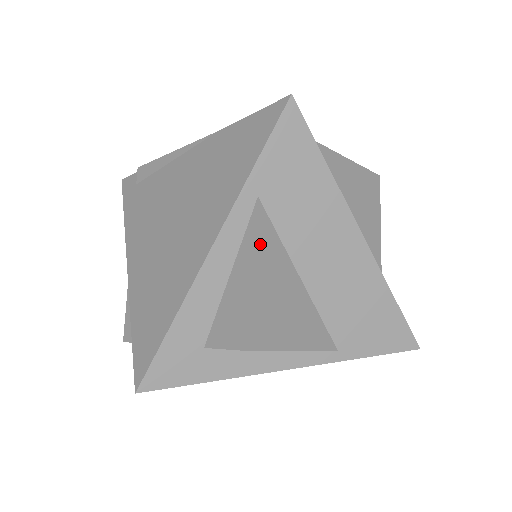
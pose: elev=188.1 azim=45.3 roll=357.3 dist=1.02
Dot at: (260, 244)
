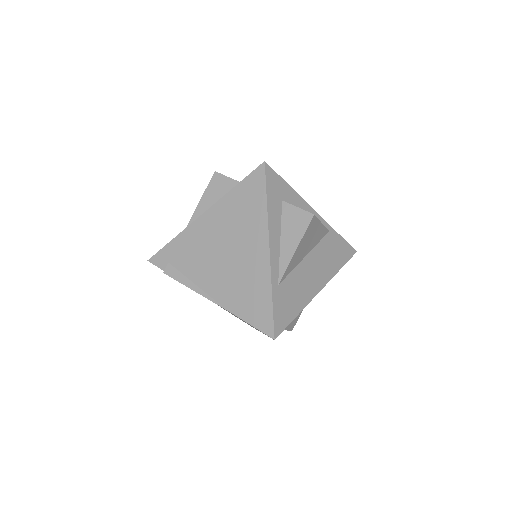
Dot at: occluded
